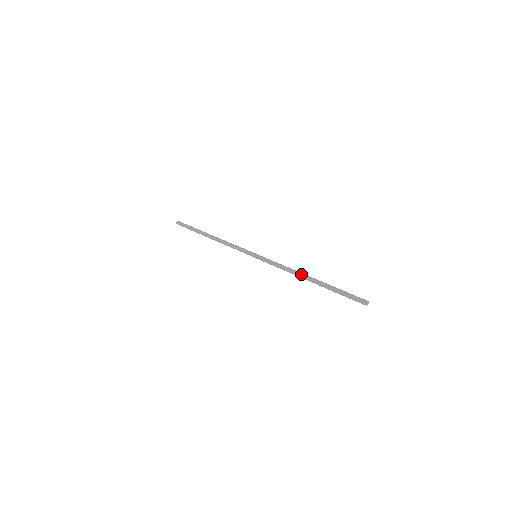
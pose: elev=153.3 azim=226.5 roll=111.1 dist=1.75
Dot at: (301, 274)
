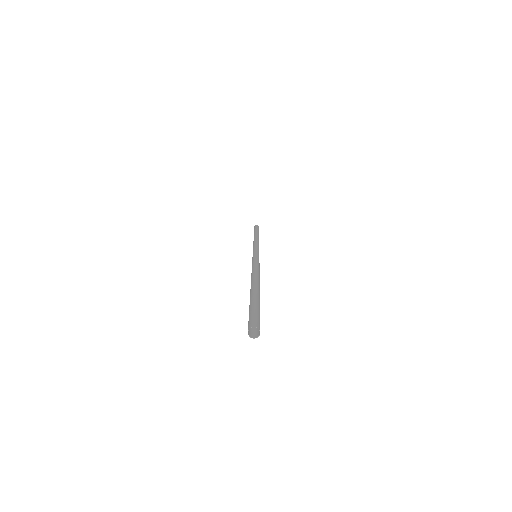
Dot at: occluded
